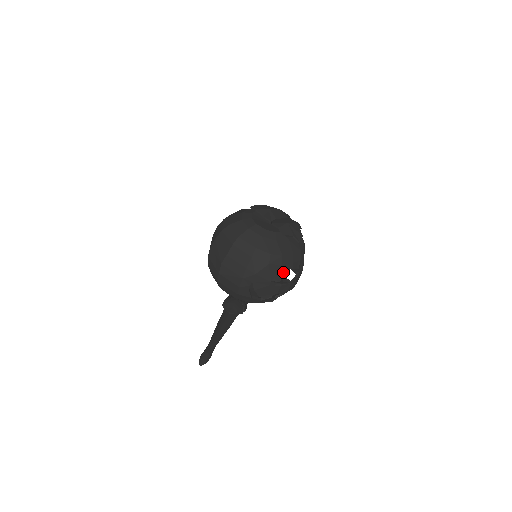
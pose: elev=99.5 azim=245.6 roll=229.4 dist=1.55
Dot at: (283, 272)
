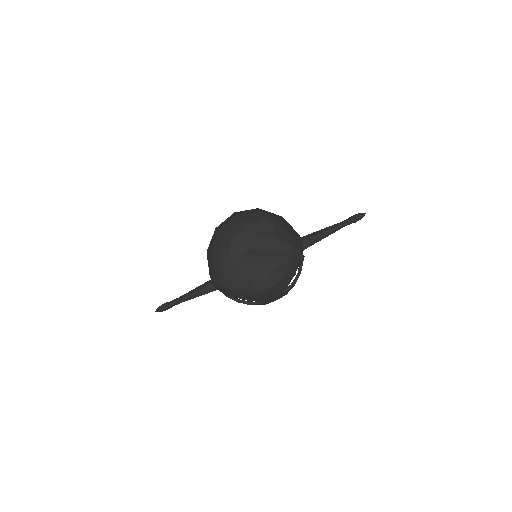
Dot at: occluded
